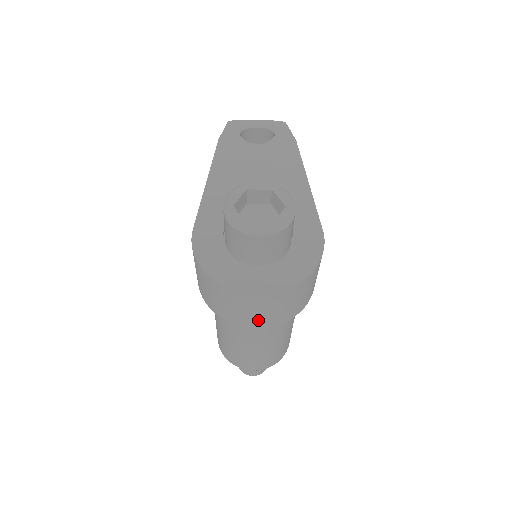
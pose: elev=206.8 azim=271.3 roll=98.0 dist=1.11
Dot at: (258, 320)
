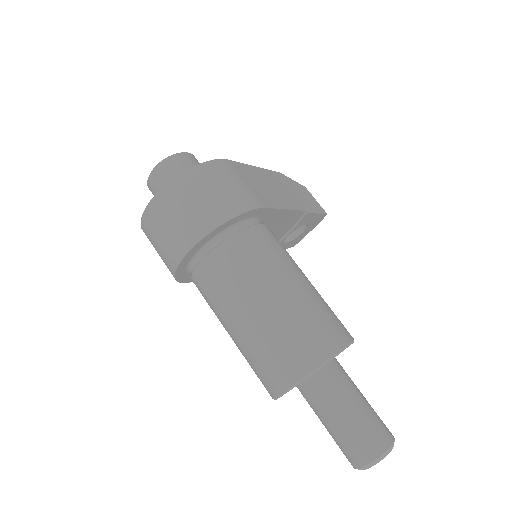
Dot at: (176, 242)
